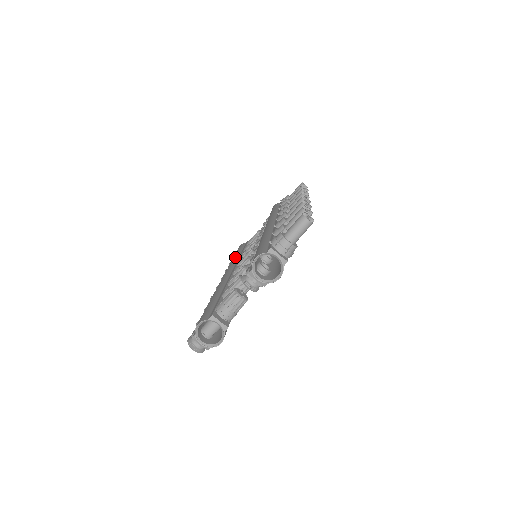
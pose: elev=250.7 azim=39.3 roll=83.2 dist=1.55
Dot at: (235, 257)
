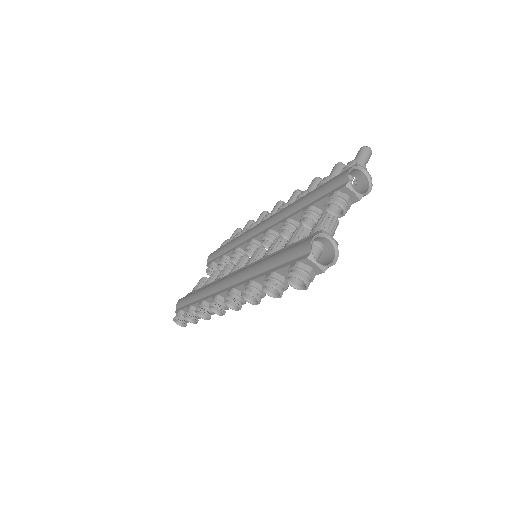
Dot at: (204, 287)
